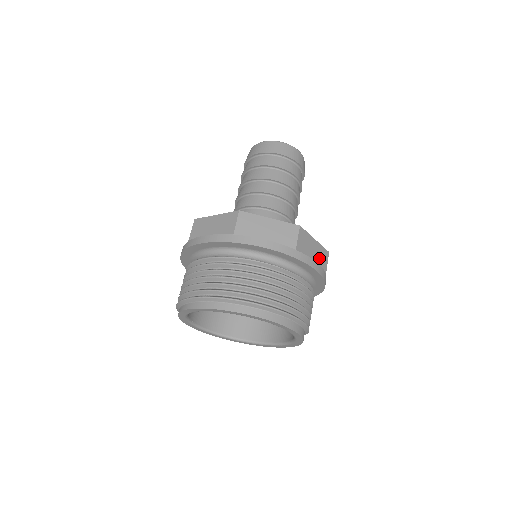
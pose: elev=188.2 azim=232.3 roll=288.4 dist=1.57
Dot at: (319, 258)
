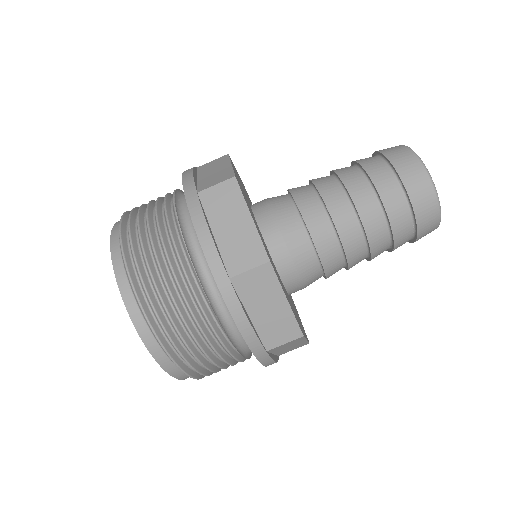
Dot at: (273, 325)
